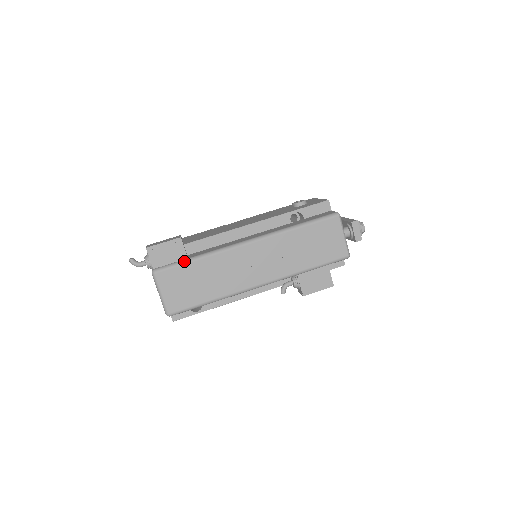
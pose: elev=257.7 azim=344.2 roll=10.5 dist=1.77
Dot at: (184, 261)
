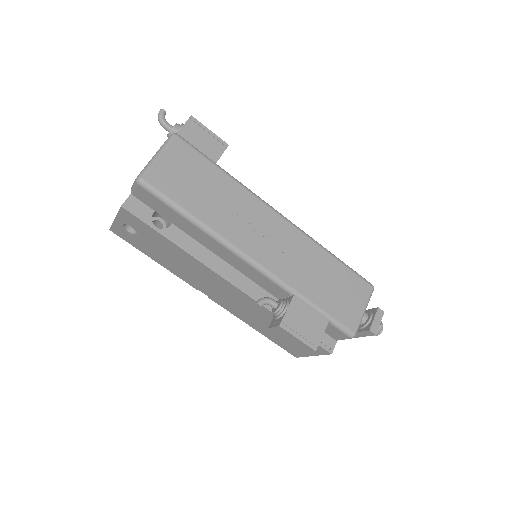
Dot at: (212, 160)
